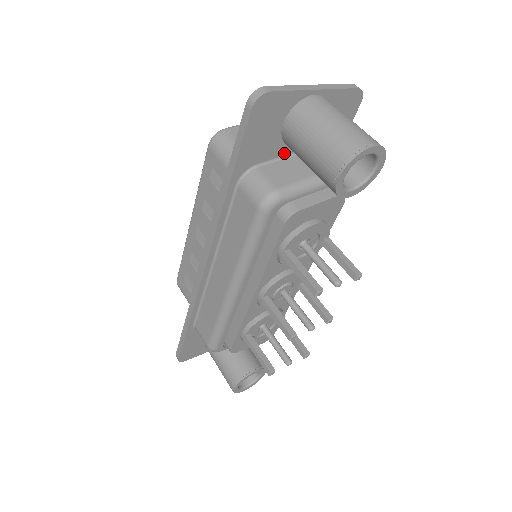
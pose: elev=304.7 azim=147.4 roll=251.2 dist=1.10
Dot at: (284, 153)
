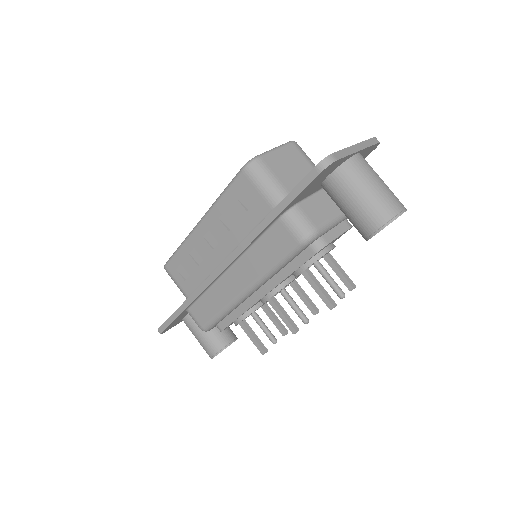
Dot at: (316, 191)
